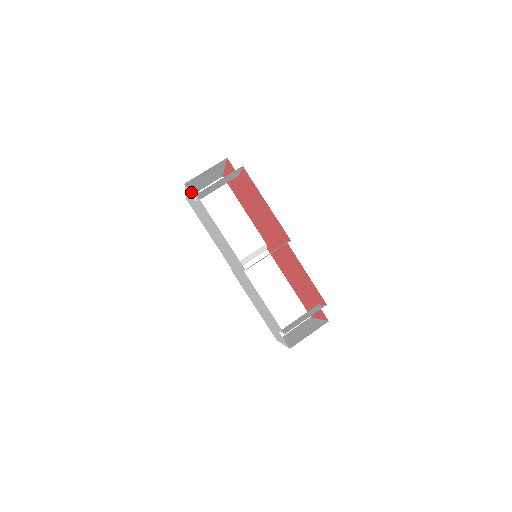
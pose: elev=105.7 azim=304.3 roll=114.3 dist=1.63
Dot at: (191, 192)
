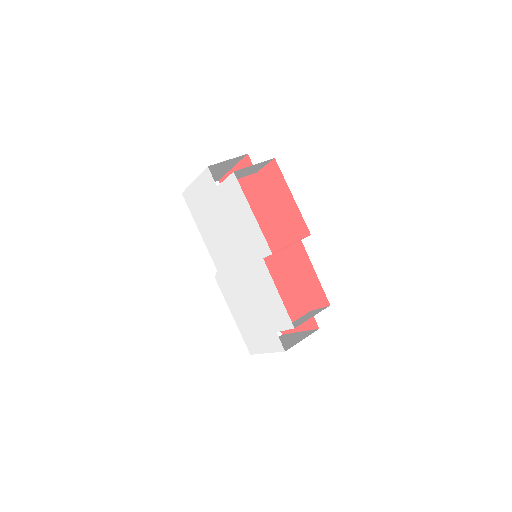
Dot at: occluded
